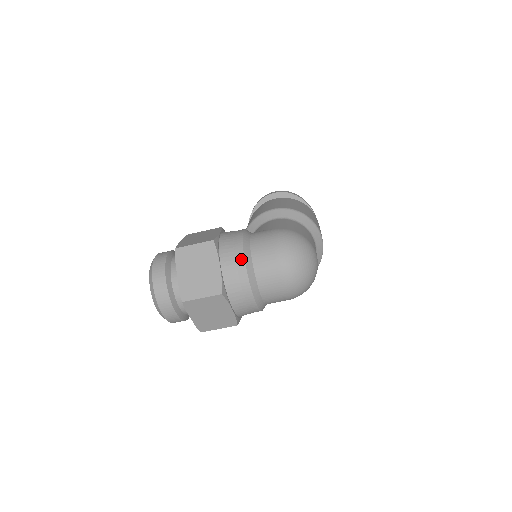
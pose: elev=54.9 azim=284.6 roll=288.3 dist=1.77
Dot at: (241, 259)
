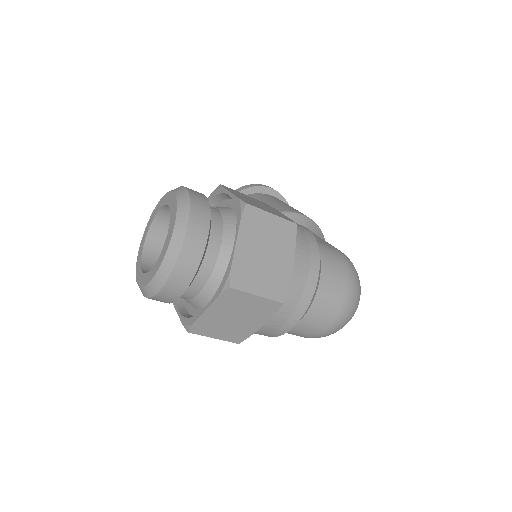
Dot at: (316, 268)
